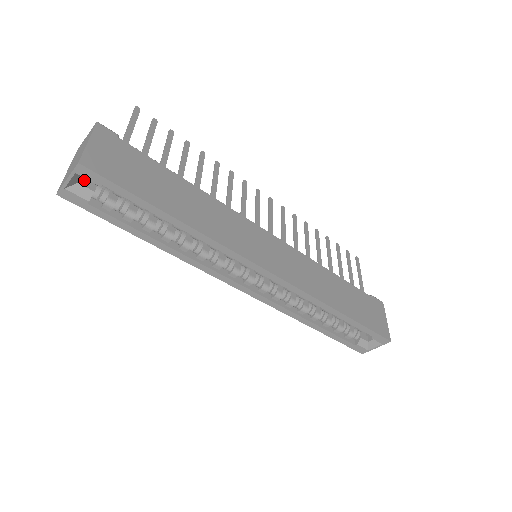
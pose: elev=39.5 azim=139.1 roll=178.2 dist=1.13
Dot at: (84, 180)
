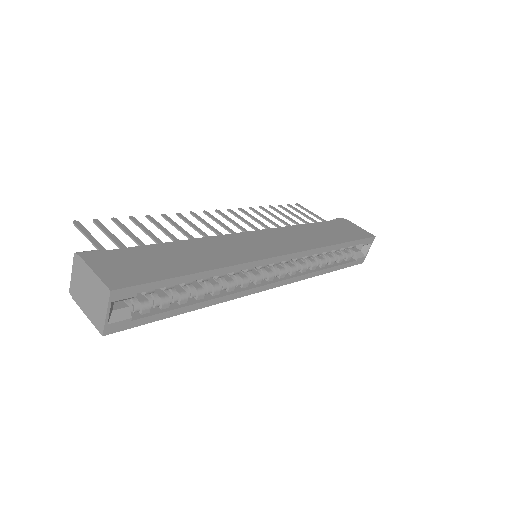
Dot at: occluded
